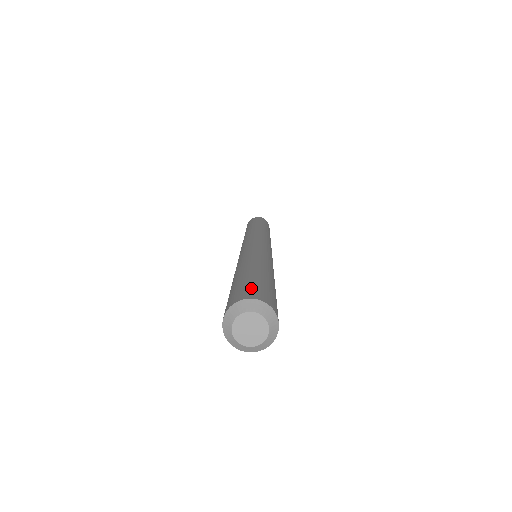
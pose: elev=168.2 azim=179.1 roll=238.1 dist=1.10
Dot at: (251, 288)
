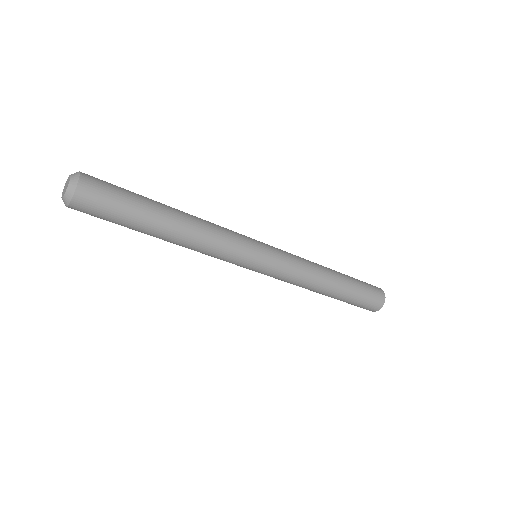
Dot at: (104, 182)
